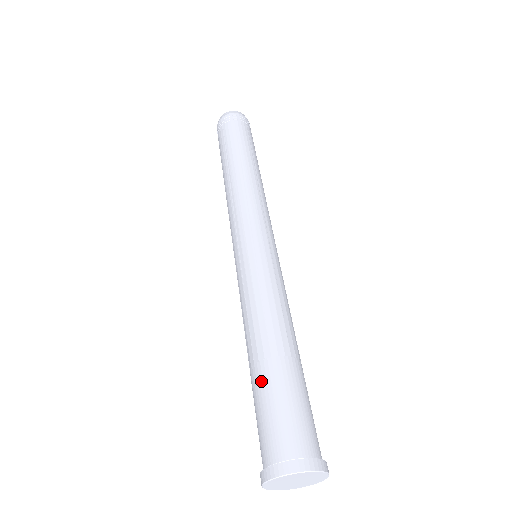
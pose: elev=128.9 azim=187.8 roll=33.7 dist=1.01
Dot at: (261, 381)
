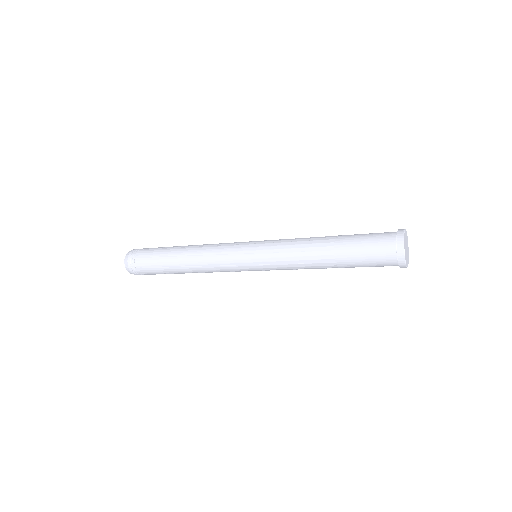
Dot at: (347, 246)
